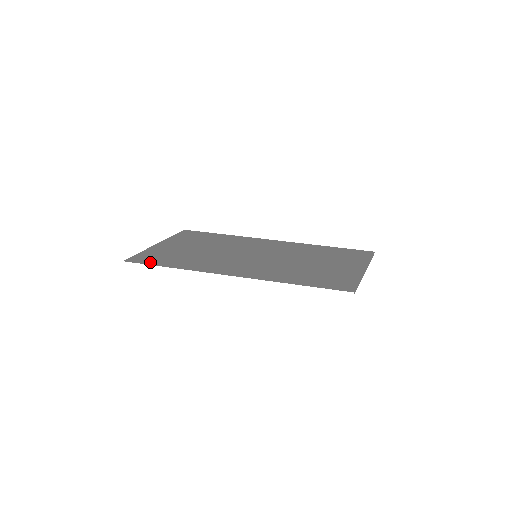
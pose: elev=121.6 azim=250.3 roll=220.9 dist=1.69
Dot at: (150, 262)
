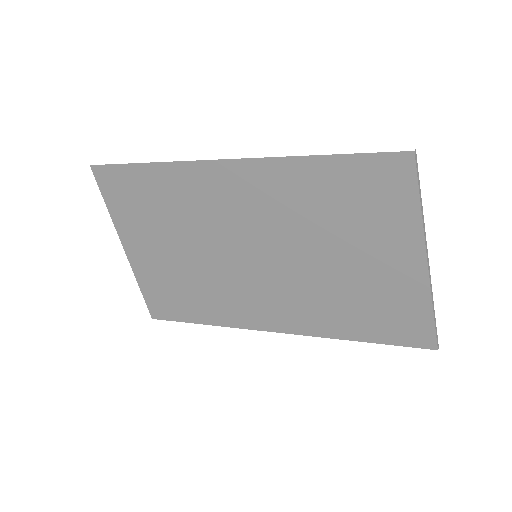
Dot at: (124, 171)
